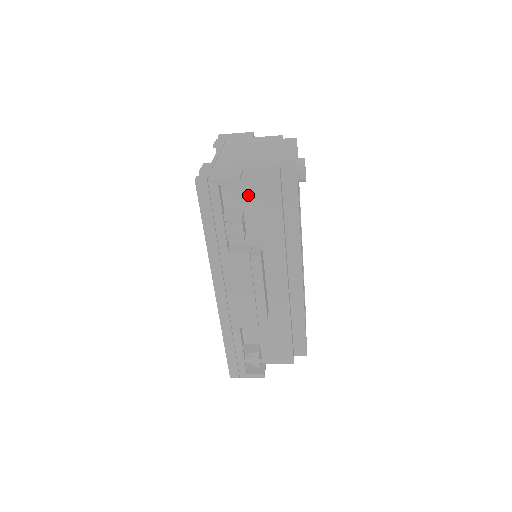
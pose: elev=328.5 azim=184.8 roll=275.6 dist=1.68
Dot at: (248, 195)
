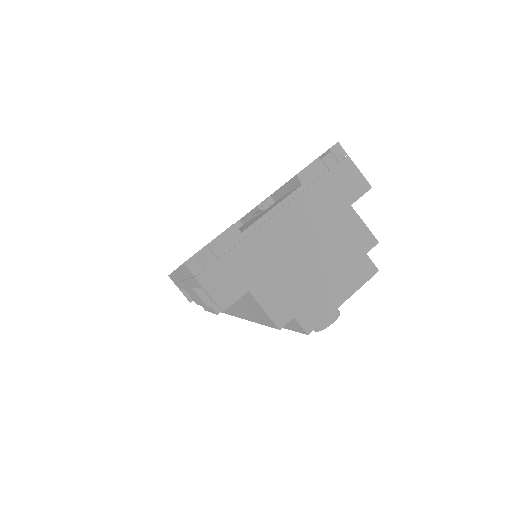
Dot at: occluded
